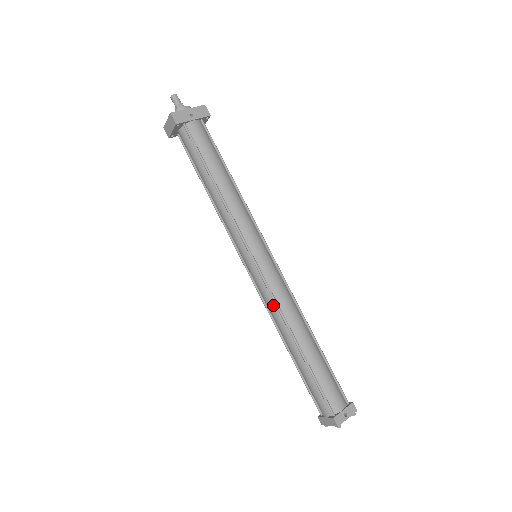
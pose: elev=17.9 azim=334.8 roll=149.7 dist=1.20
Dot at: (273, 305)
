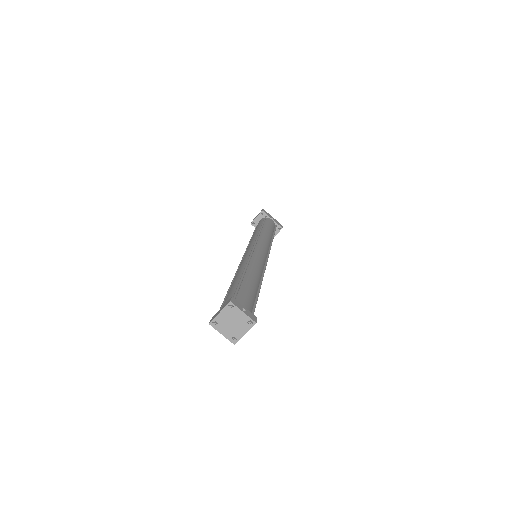
Dot at: (246, 260)
